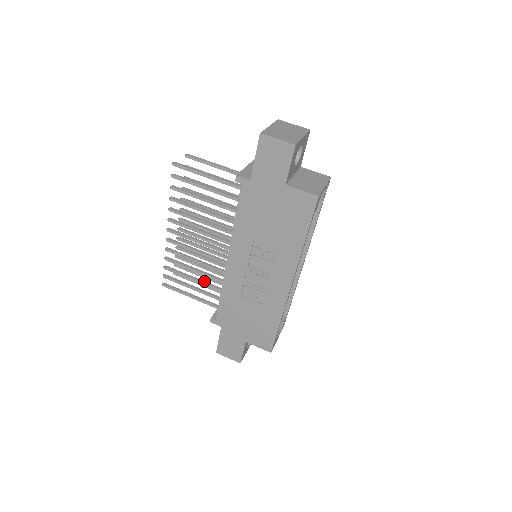
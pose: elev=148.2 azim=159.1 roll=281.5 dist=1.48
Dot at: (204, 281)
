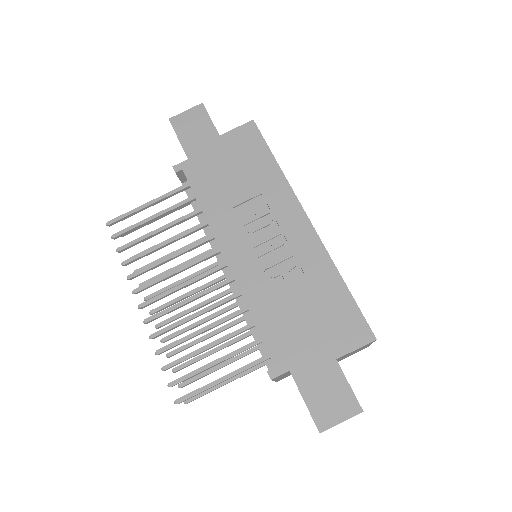
Dot at: (223, 337)
